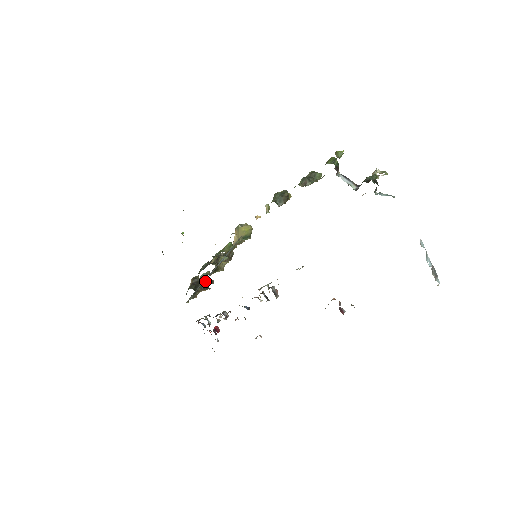
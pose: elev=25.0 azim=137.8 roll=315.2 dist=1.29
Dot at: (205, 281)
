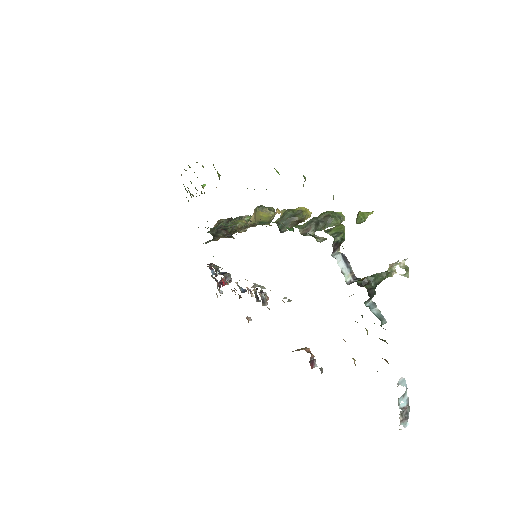
Dot at: occluded
